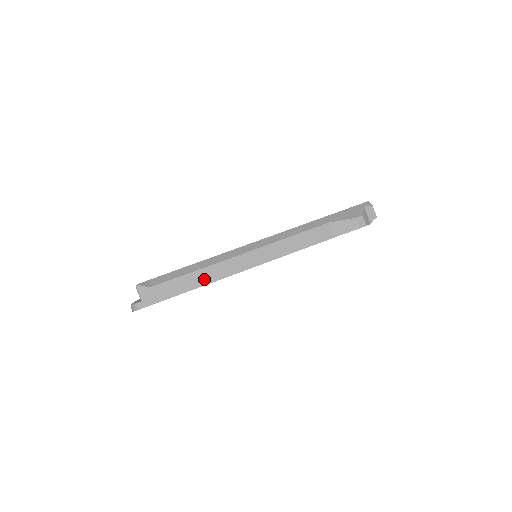
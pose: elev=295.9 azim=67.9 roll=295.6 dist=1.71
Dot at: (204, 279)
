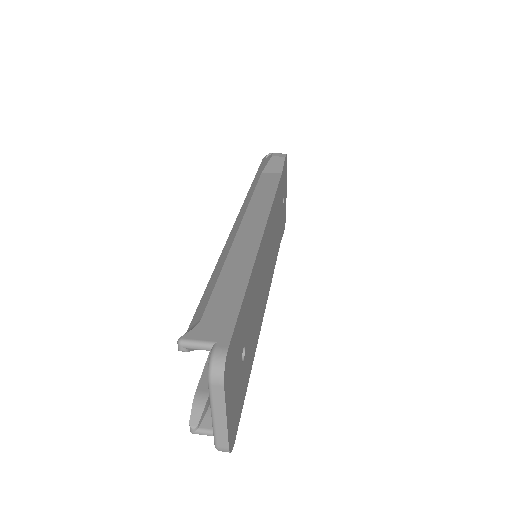
Dot at: (242, 265)
